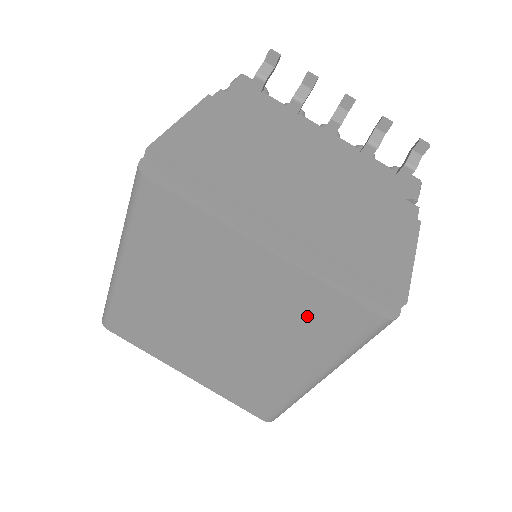
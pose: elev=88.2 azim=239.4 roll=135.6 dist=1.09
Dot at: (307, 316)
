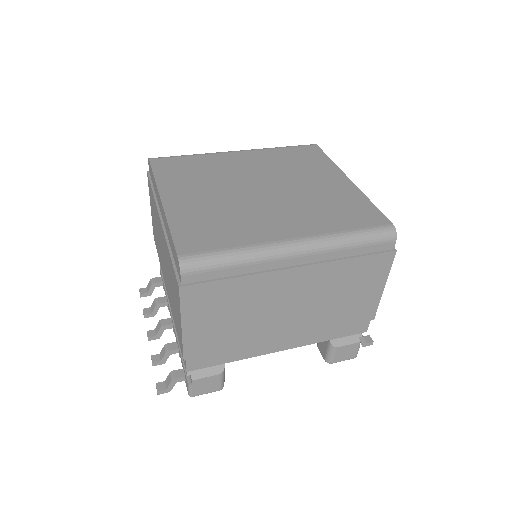
Dot at: (340, 208)
